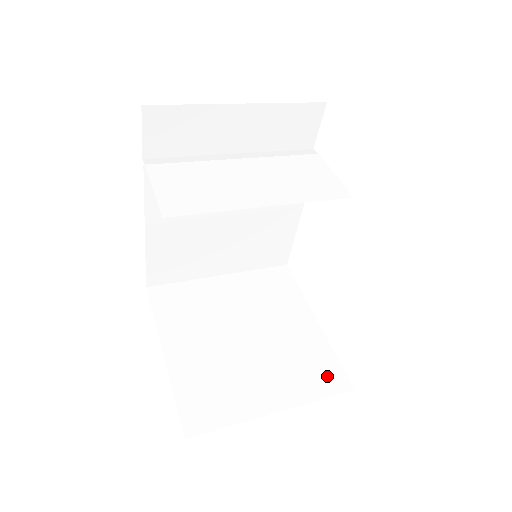
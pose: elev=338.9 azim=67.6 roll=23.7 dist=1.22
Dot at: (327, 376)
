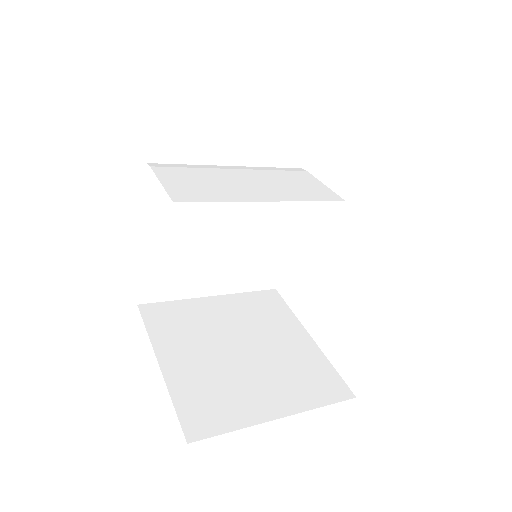
Dot at: (327, 385)
